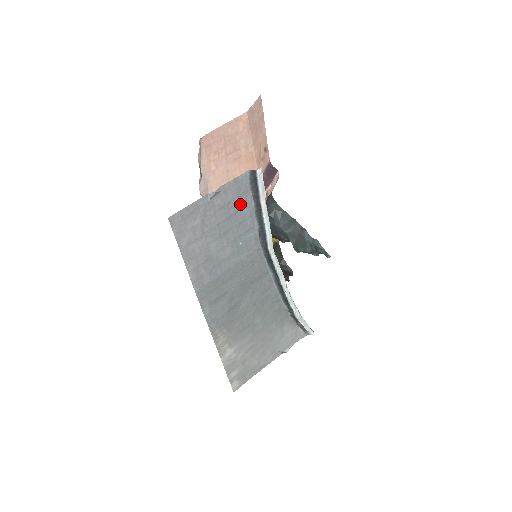
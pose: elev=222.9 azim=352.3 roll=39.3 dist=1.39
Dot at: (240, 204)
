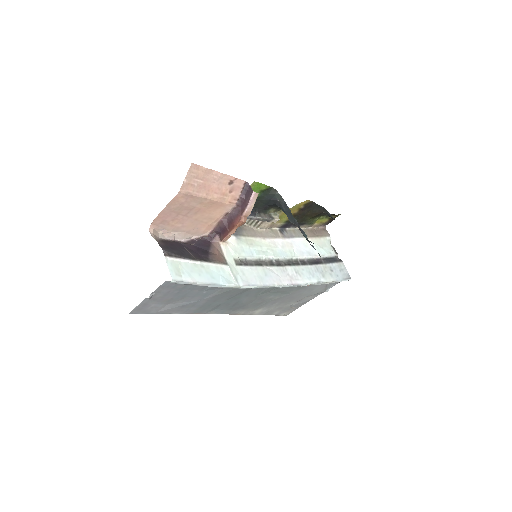
Dot at: (180, 288)
